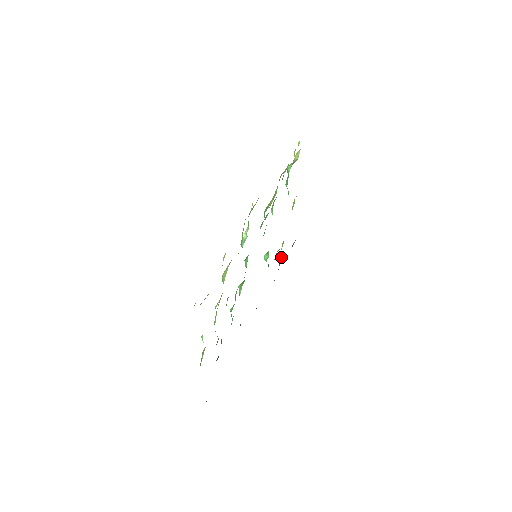
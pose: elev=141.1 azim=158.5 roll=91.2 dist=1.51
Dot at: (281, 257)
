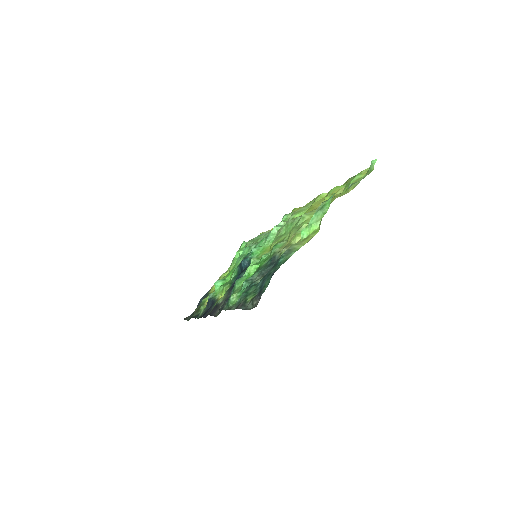
Dot at: occluded
